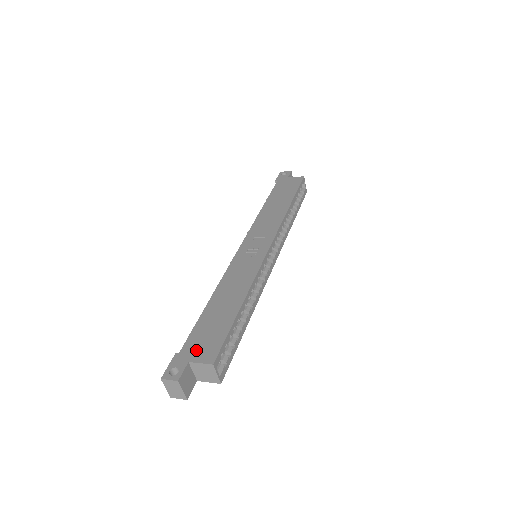
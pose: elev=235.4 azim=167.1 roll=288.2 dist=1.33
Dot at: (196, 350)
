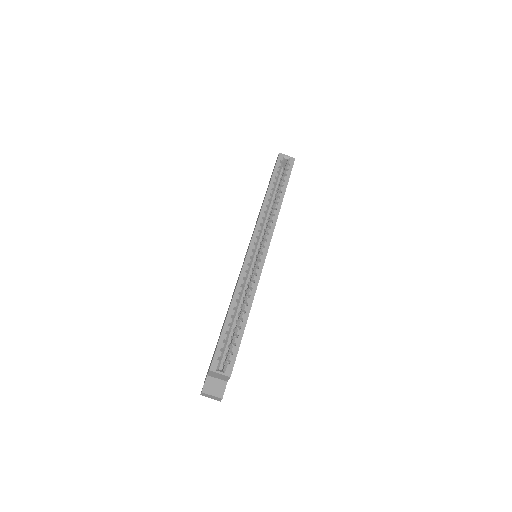
Dot at: (210, 364)
